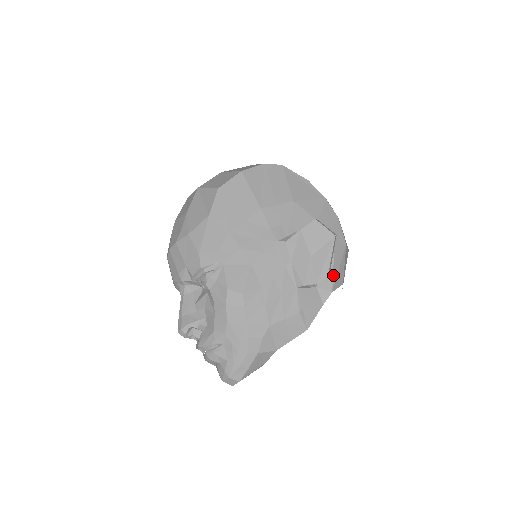
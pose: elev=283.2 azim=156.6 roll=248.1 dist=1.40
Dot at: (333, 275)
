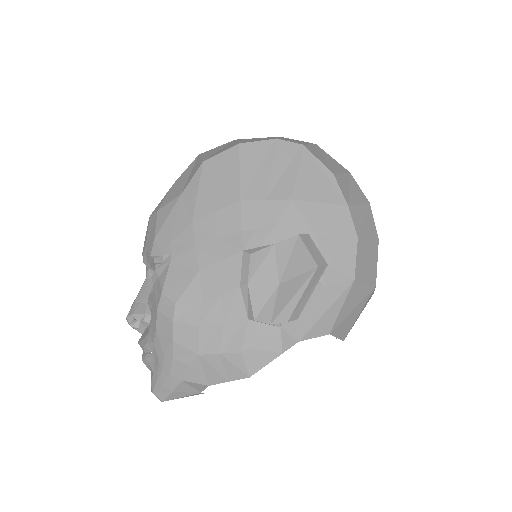
Dot at: (310, 318)
